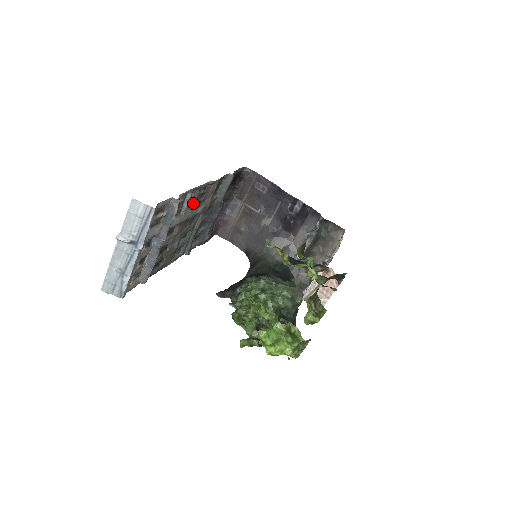
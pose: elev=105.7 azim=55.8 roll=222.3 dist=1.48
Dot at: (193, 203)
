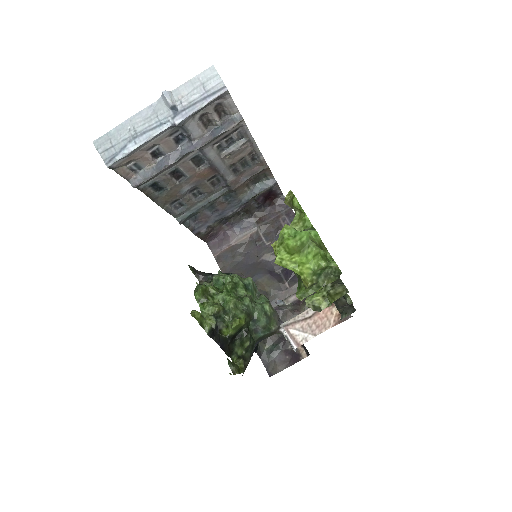
Dot at: (235, 159)
